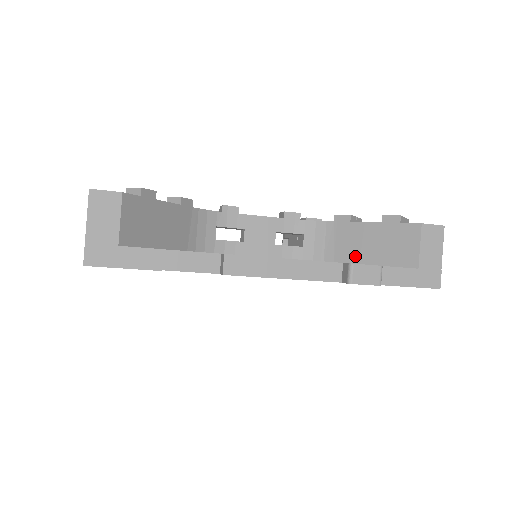
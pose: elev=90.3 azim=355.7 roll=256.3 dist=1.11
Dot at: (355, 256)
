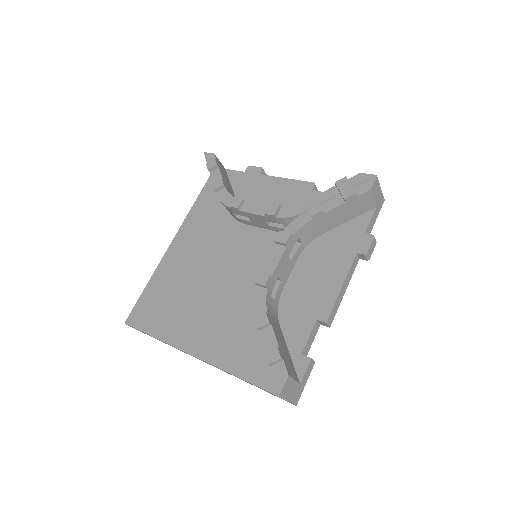
Dot at: (336, 224)
